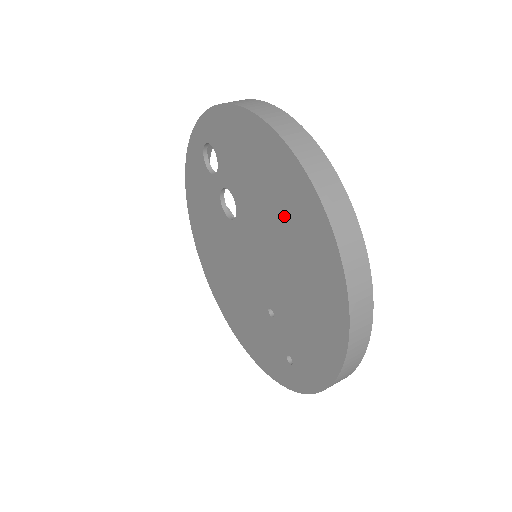
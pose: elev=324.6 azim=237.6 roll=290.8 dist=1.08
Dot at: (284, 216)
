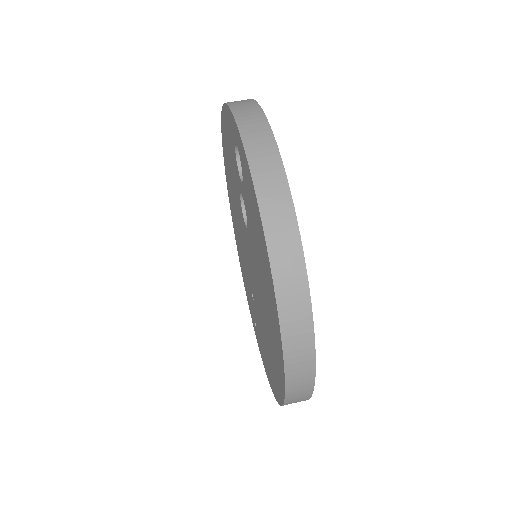
Dot at: (268, 315)
